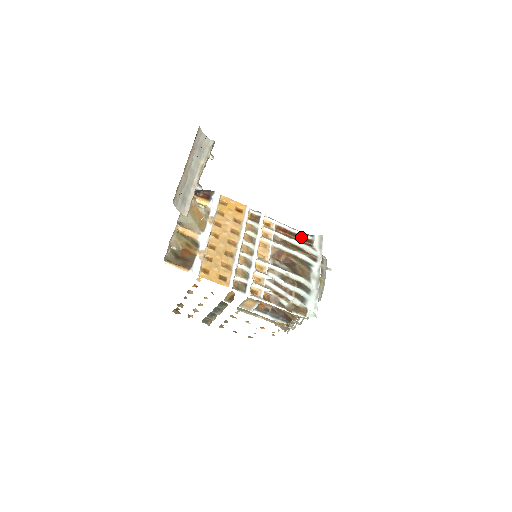
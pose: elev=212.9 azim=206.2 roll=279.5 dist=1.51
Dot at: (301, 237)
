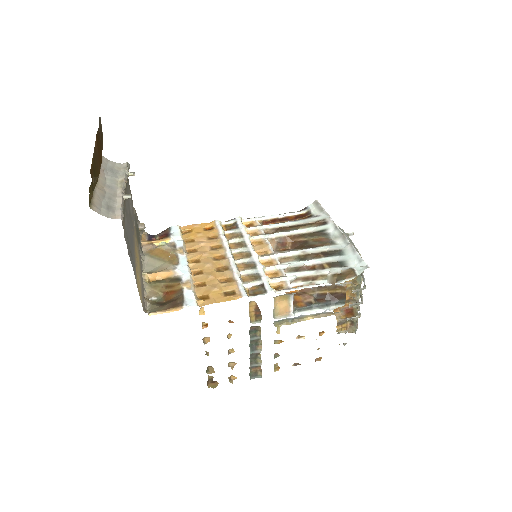
Dot at: (295, 217)
